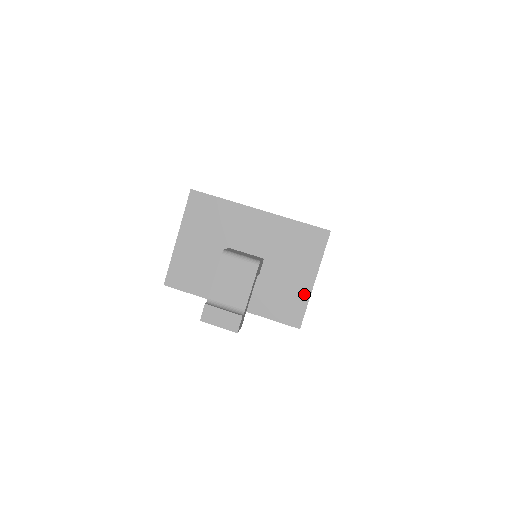
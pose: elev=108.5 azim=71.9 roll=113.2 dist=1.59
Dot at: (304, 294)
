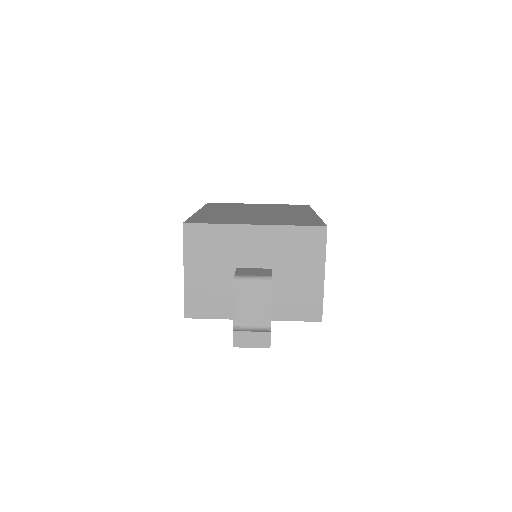
Dot at: (317, 290)
